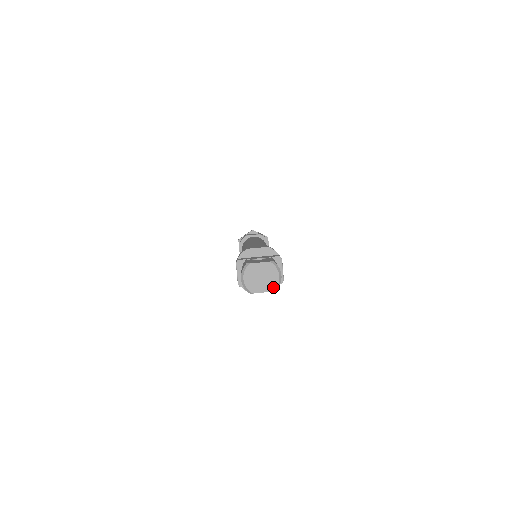
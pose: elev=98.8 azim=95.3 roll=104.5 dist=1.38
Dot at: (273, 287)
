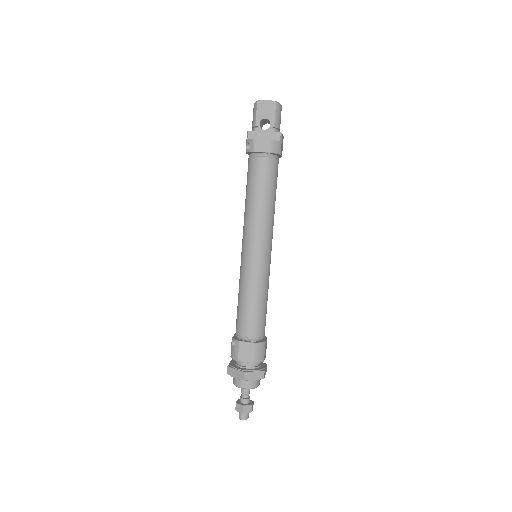
Dot at: (275, 102)
